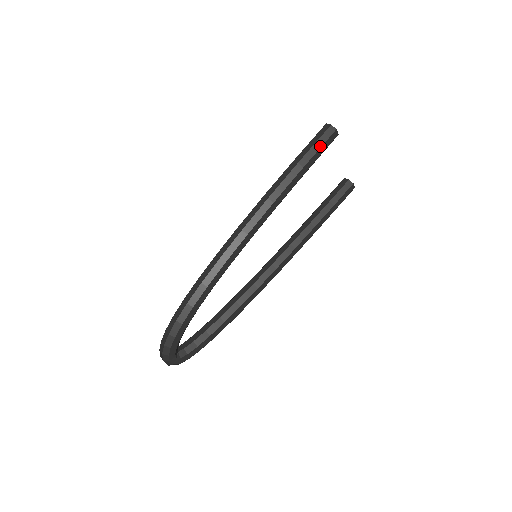
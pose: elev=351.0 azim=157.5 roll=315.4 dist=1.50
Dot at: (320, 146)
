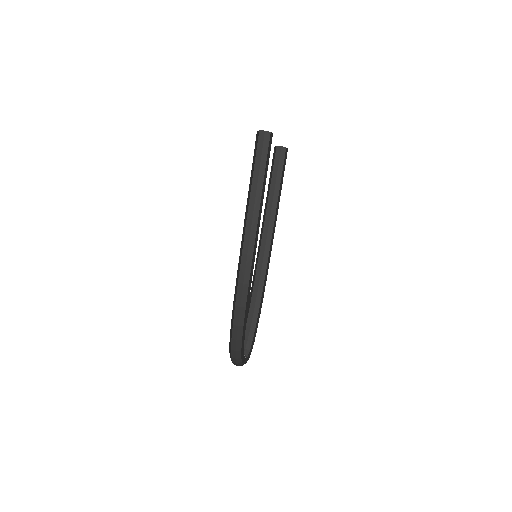
Dot at: (266, 154)
